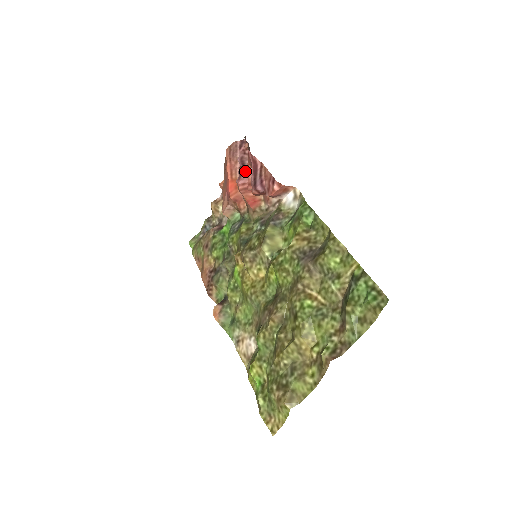
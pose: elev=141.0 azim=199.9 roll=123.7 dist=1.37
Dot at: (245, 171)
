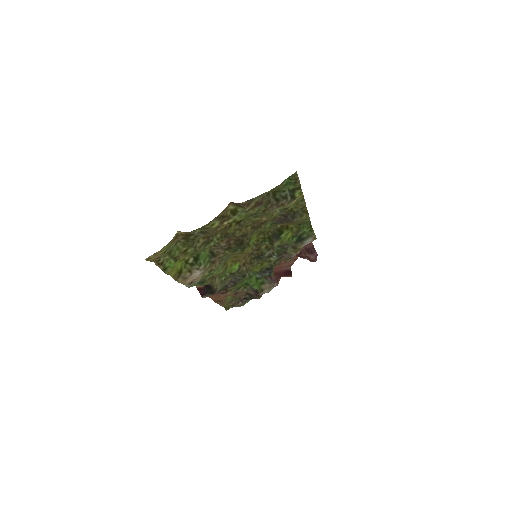
Dot at: occluded
